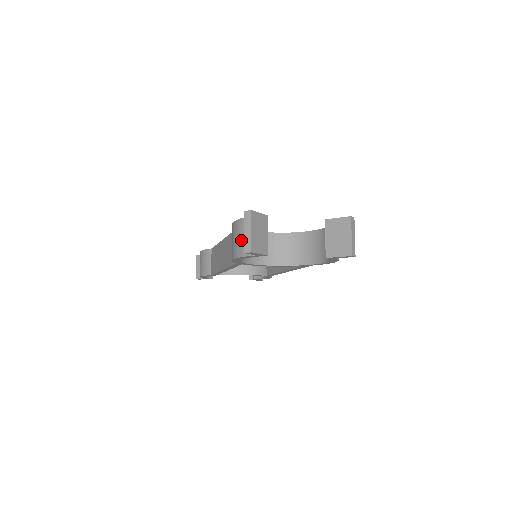
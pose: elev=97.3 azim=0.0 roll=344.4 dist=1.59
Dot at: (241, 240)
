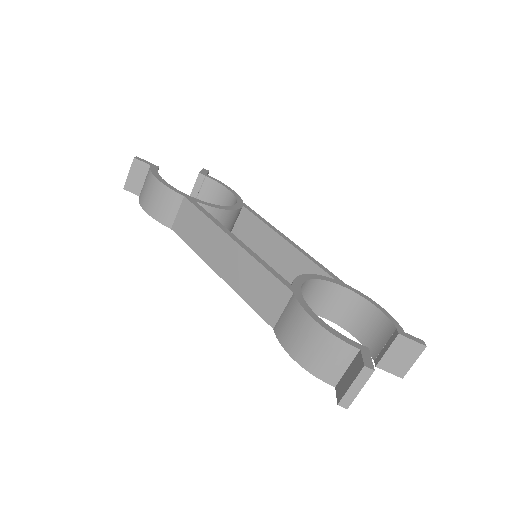
Dot at: (322, 359)
